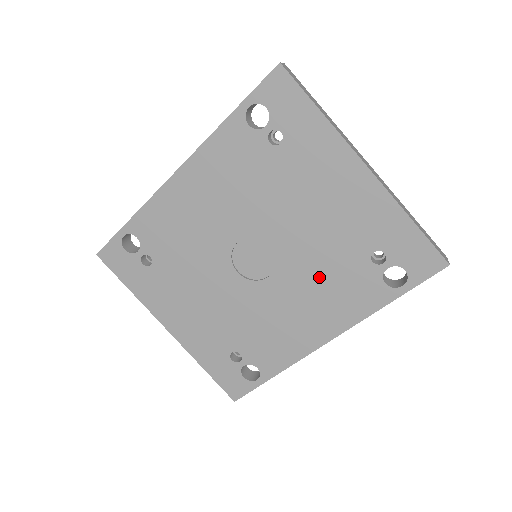
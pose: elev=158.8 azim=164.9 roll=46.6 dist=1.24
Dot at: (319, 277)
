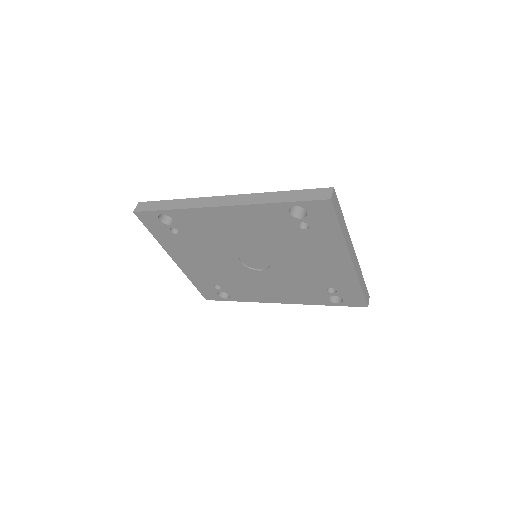
Dot at: (292, 283)
